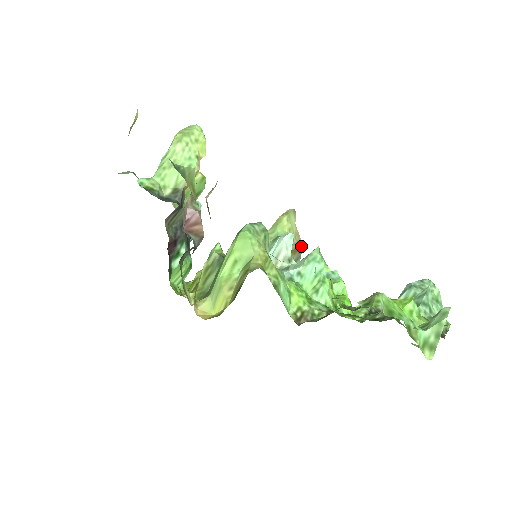
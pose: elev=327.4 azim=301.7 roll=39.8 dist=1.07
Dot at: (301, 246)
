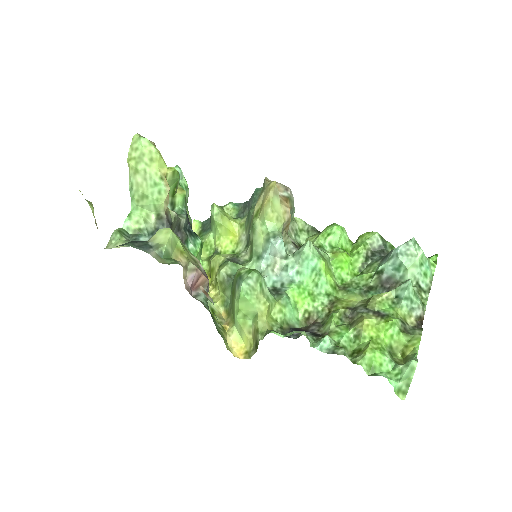
Dot at: (291, 196)
